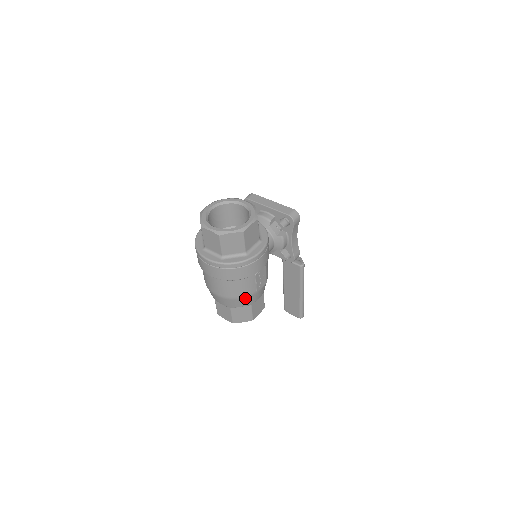
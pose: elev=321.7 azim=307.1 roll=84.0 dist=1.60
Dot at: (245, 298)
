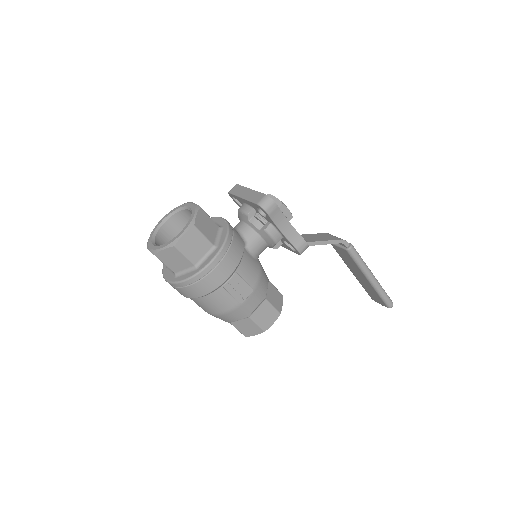
Dot at: (230, 312)
